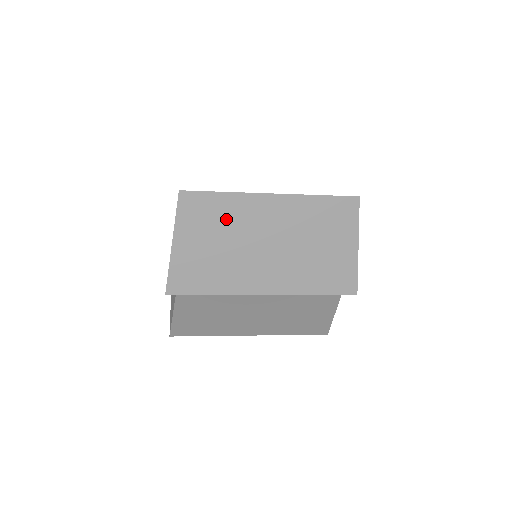
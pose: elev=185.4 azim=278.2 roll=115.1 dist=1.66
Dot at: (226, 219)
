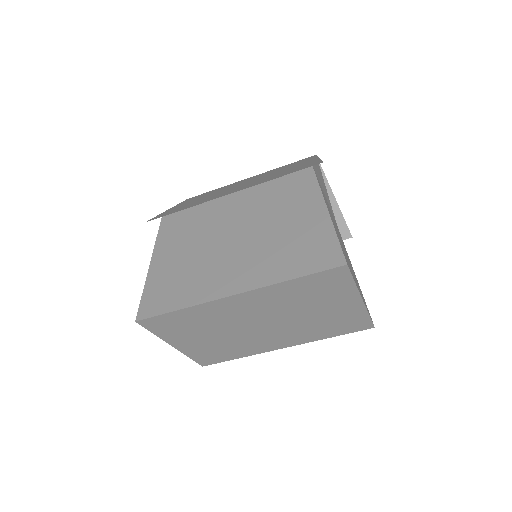
Dot at: occluded
